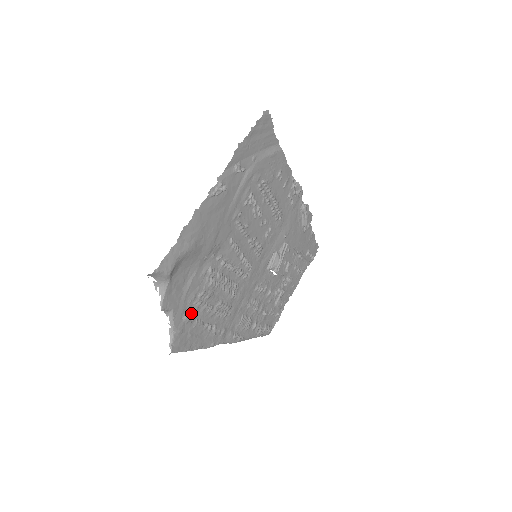
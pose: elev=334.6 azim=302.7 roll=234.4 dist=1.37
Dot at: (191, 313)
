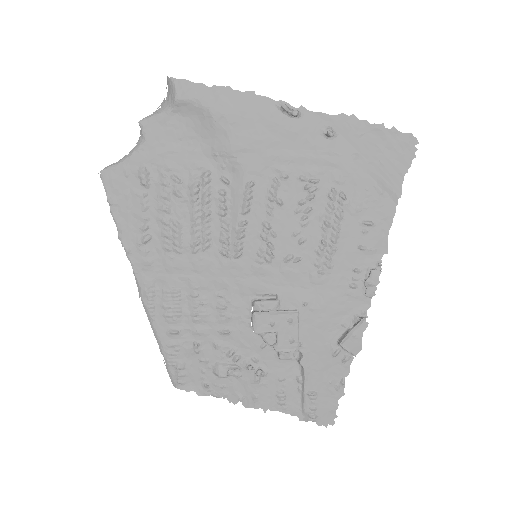
Dot at: (151, 178)
